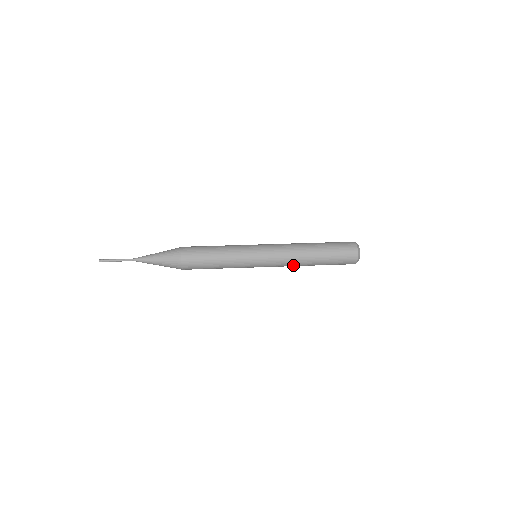
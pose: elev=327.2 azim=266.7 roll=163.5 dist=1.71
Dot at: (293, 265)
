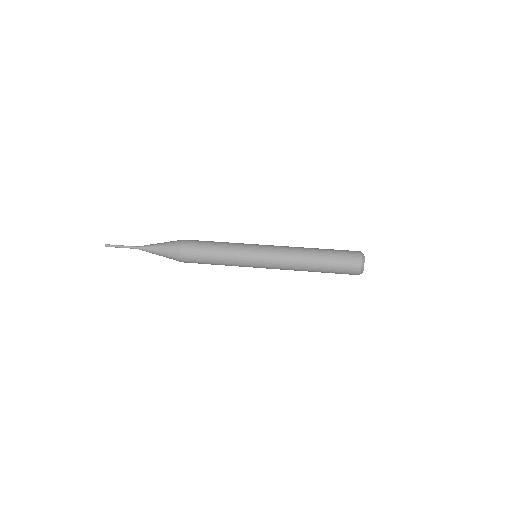
Dot at: (292, 267)
